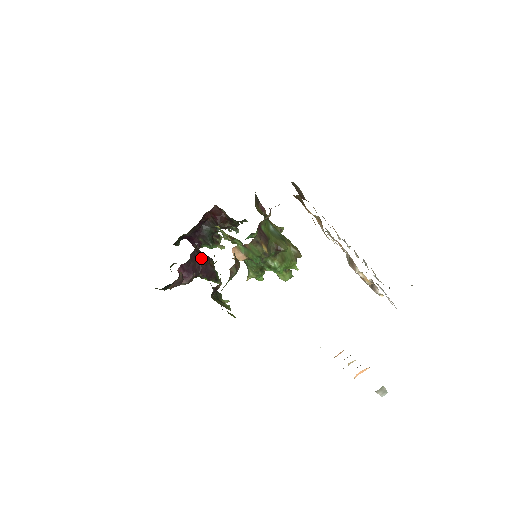
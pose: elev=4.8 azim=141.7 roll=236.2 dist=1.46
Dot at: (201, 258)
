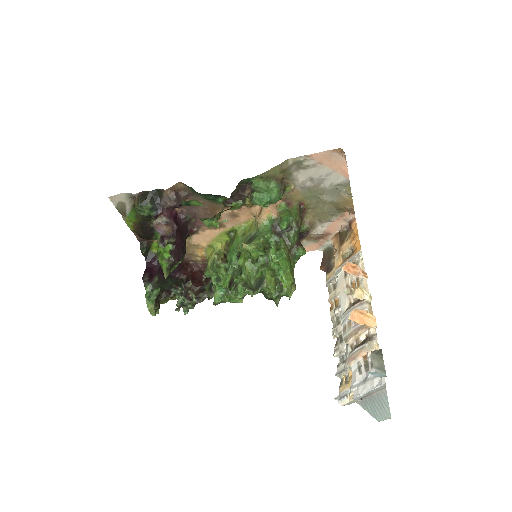
Dot at: (185, 241)
